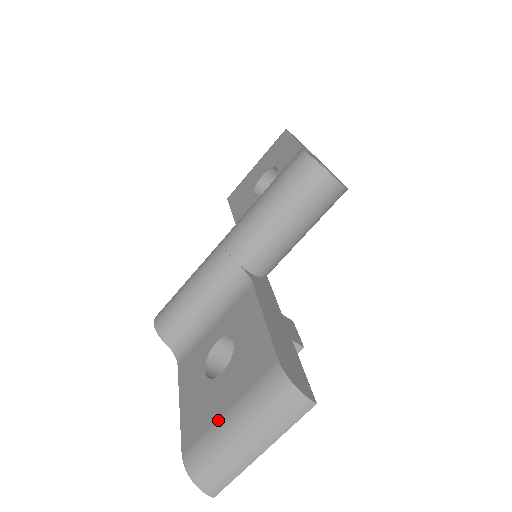
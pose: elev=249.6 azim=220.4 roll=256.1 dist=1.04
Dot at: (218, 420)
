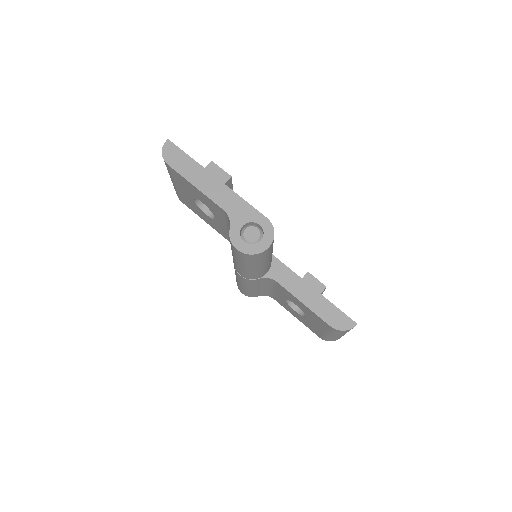
Dot at: (324, 334)
